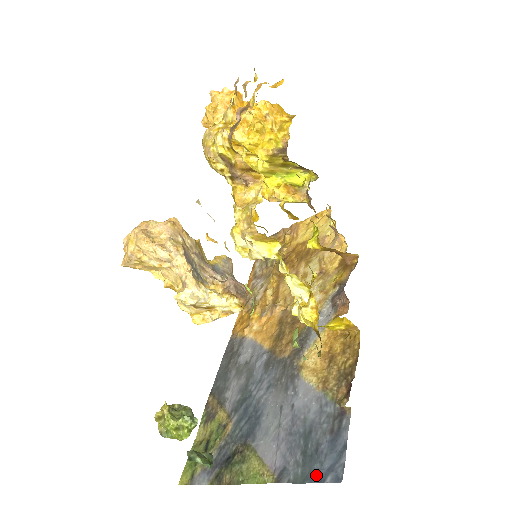
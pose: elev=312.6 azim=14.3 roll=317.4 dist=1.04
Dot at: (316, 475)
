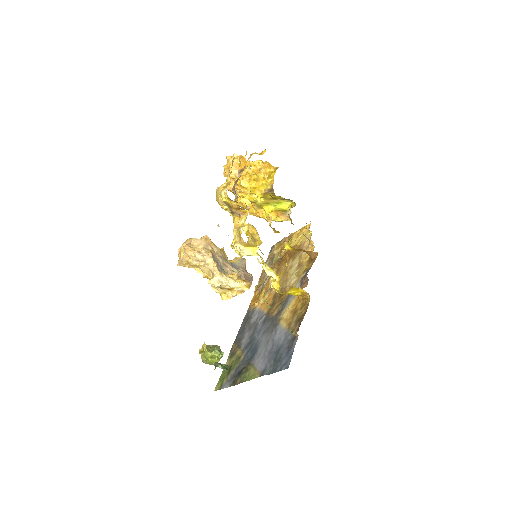
Dot at: (278, 368)
